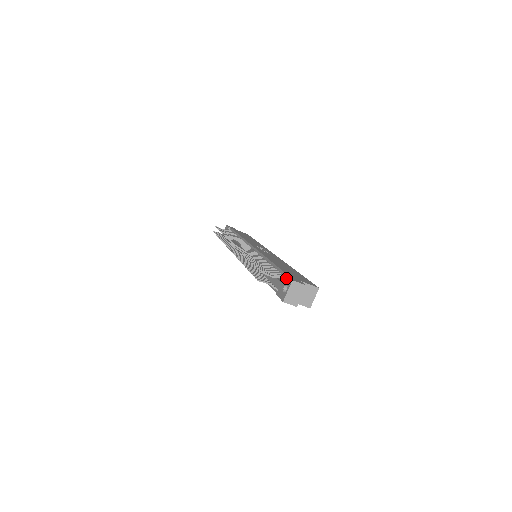
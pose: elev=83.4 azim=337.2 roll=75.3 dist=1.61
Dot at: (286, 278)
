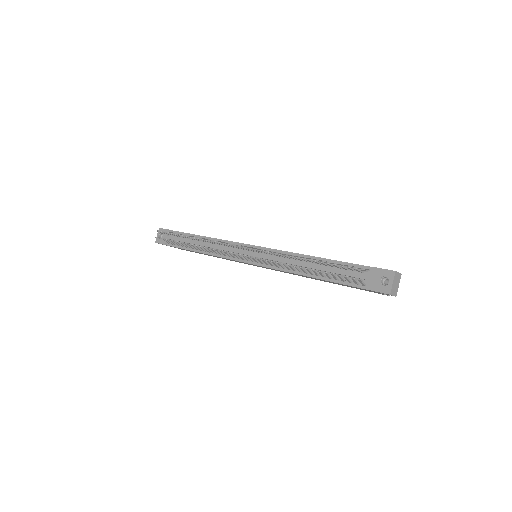
Dot at: (379, 270)
